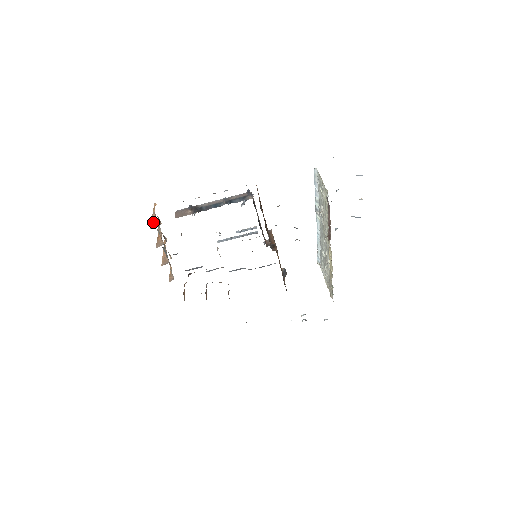
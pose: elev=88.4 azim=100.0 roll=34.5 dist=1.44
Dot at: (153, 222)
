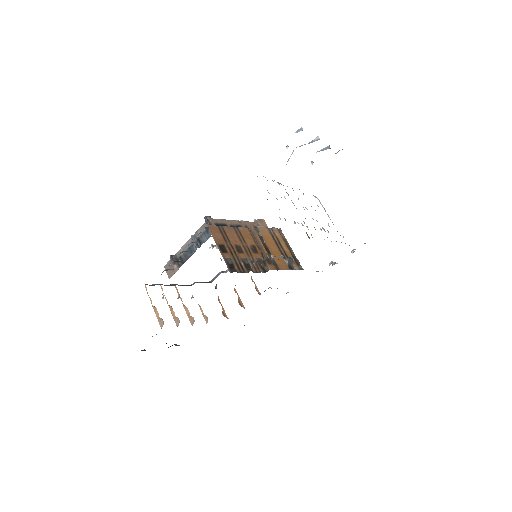
Dot at: (158, 318)
